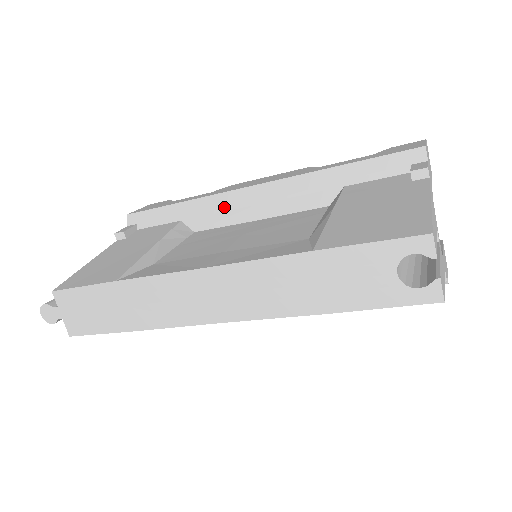
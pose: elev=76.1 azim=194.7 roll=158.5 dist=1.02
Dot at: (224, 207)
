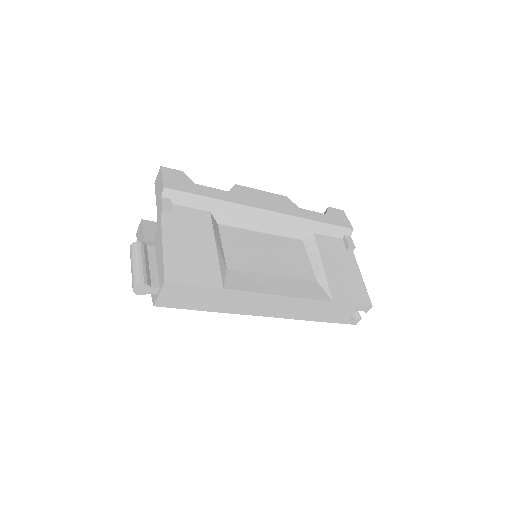
Dot at: (245, 216)
